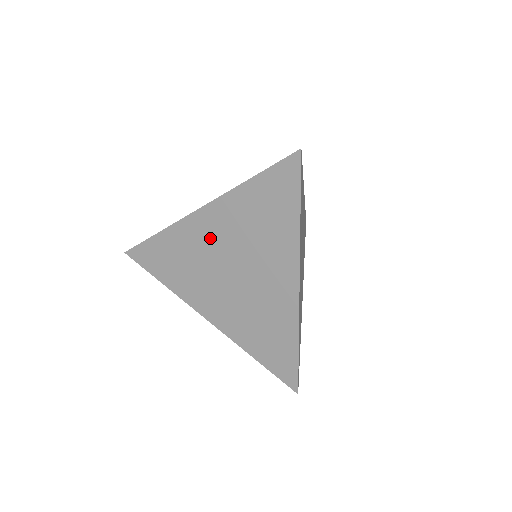
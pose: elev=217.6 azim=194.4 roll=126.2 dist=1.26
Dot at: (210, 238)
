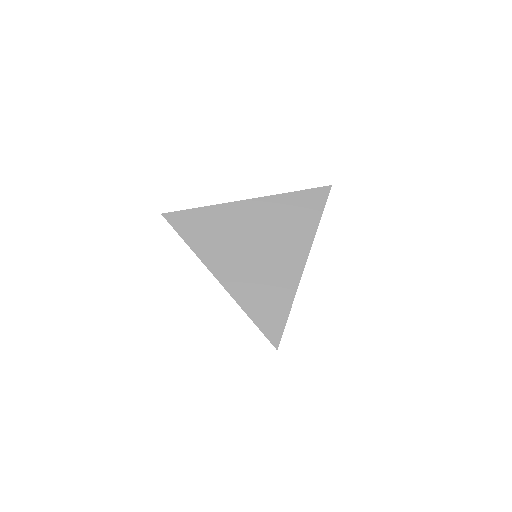
Dot at: (248, 220)
